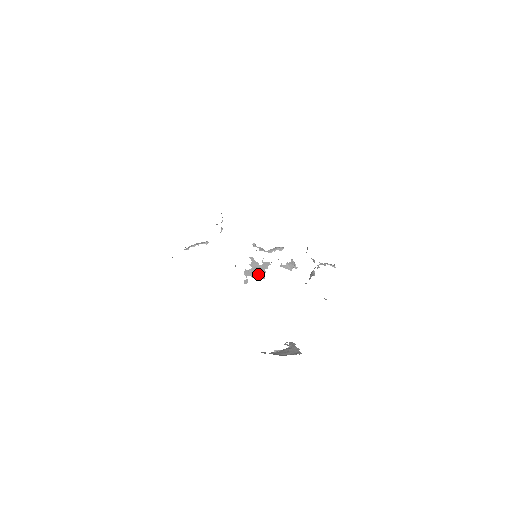
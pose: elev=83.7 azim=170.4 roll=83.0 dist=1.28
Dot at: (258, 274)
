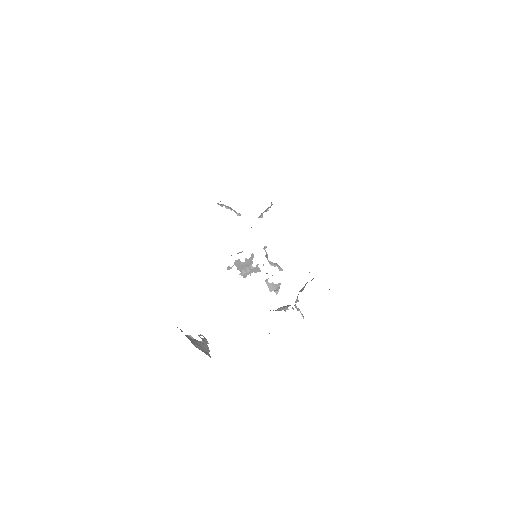
Dot at: (244, 271)
